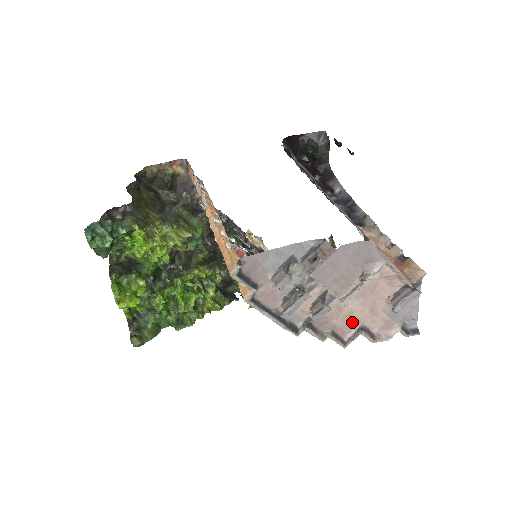
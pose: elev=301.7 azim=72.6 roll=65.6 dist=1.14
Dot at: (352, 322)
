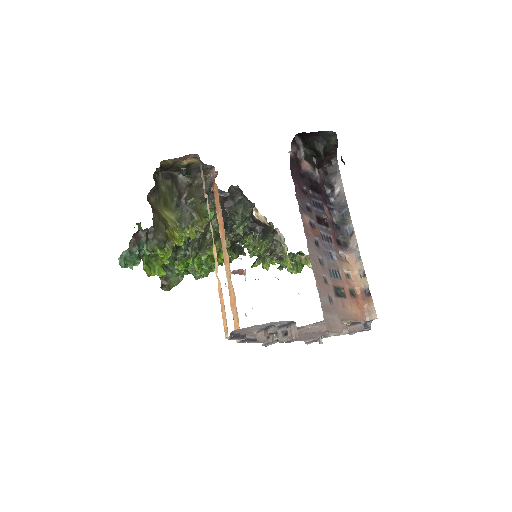
Dot at: (319, 330)
